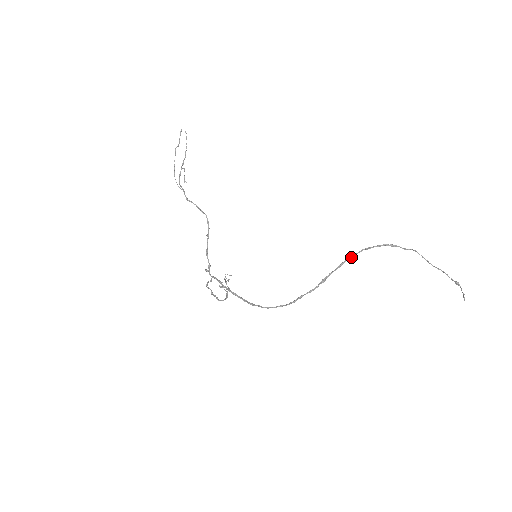
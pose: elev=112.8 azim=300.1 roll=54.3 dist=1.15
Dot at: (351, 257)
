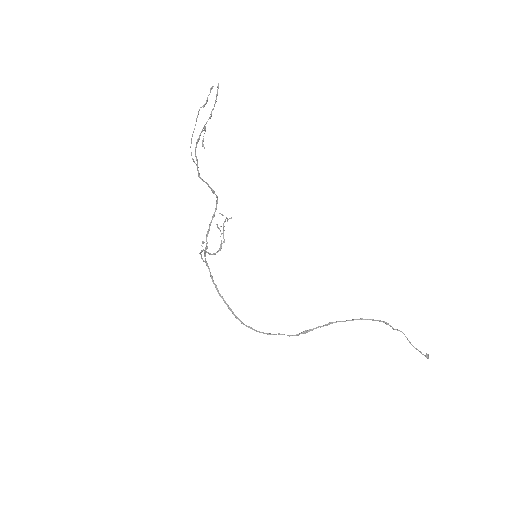
Dot at: occluded
